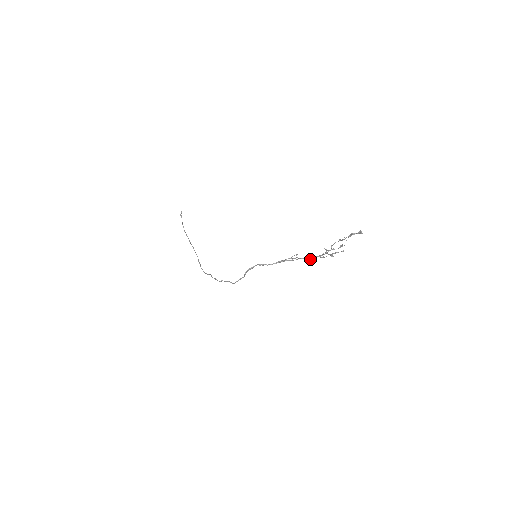
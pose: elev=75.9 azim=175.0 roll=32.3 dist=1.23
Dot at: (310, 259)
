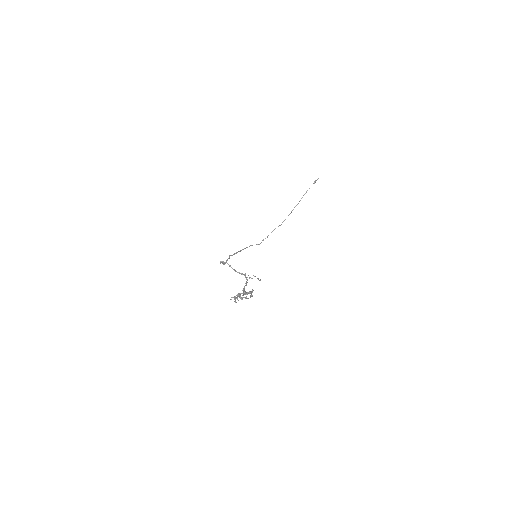
Dot at: (243, 289)
